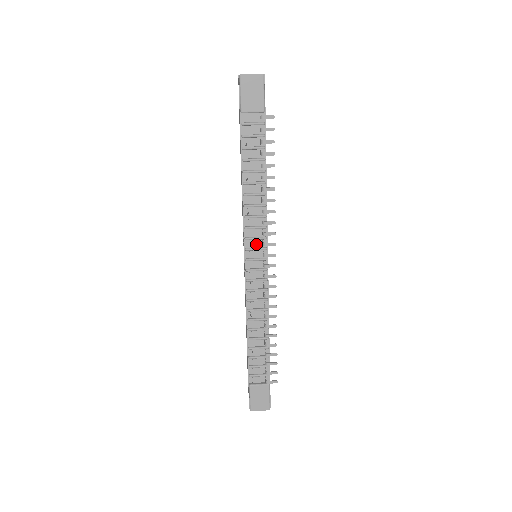
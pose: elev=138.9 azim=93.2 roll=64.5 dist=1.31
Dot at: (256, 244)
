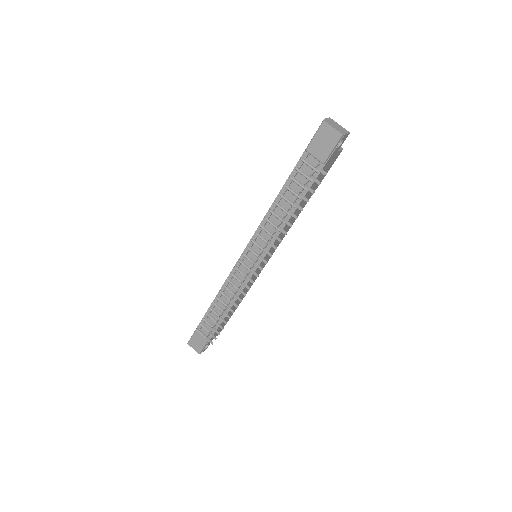
Dot at: (257, 250)
